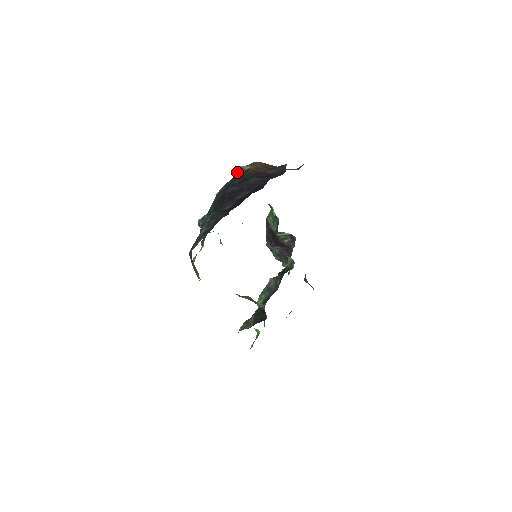
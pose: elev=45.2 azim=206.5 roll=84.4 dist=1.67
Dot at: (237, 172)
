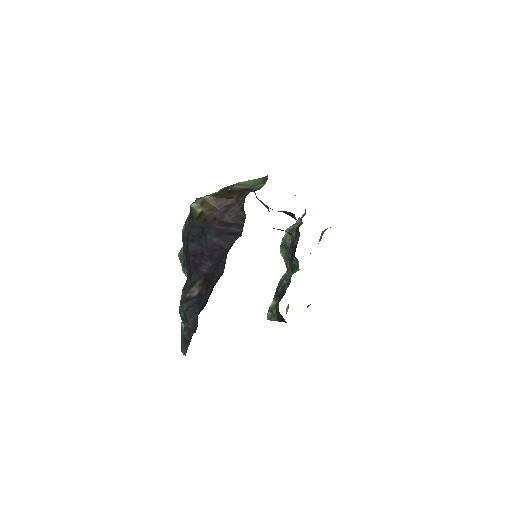
Dot at: (190, 214)
